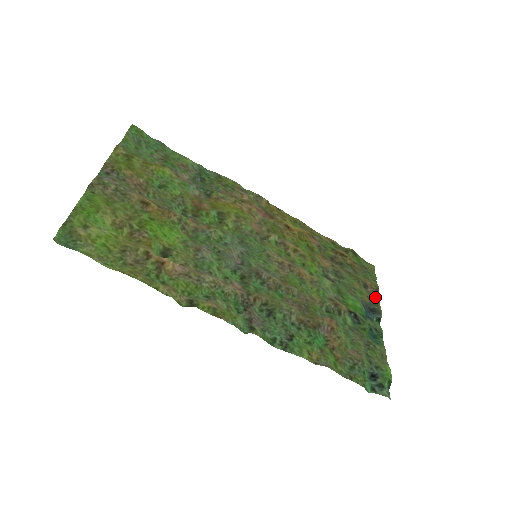
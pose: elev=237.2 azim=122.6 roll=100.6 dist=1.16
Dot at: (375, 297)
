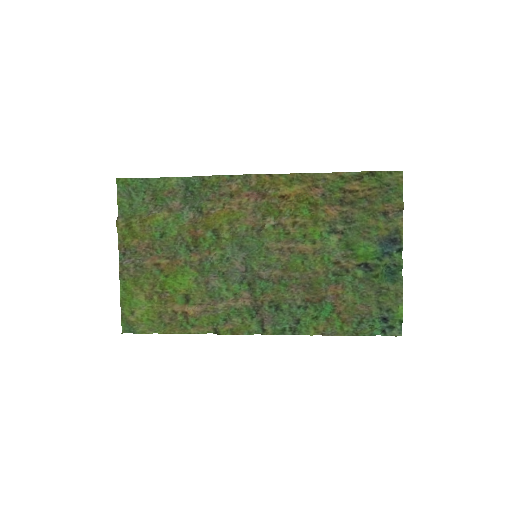
Dot at: (397, 222)
